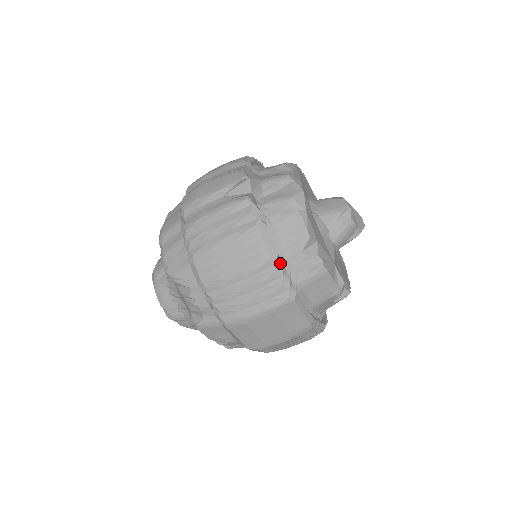
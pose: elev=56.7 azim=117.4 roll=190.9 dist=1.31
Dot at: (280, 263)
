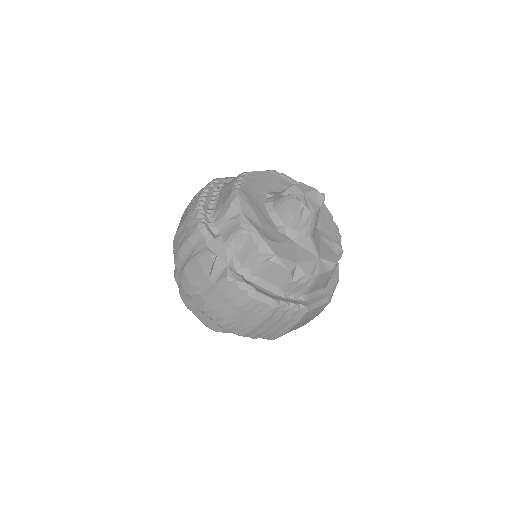
Dot at: (283, 304)
